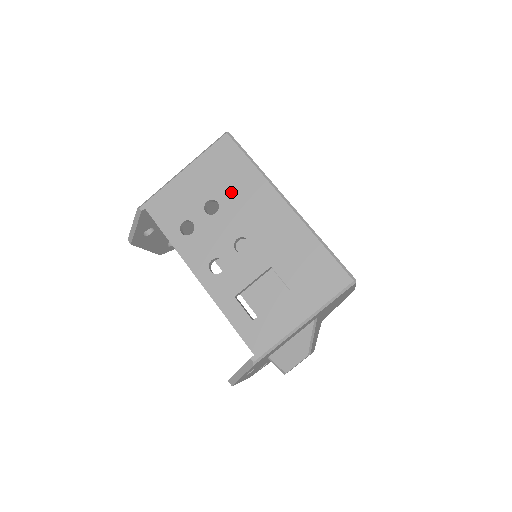
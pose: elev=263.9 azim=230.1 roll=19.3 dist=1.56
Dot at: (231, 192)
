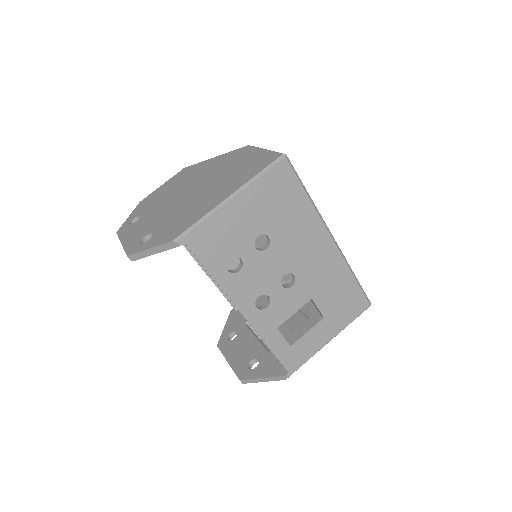
Dot at: (284, 227)
